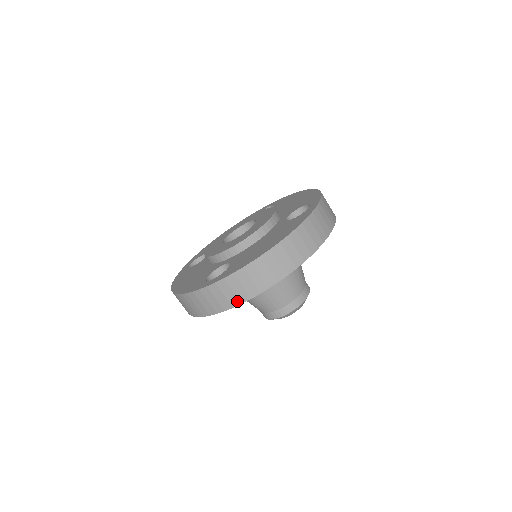
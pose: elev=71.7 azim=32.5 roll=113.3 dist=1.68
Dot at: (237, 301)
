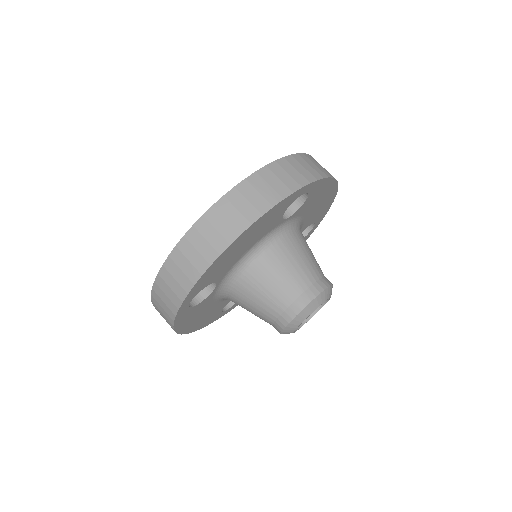
Dot at: (318, 175)
